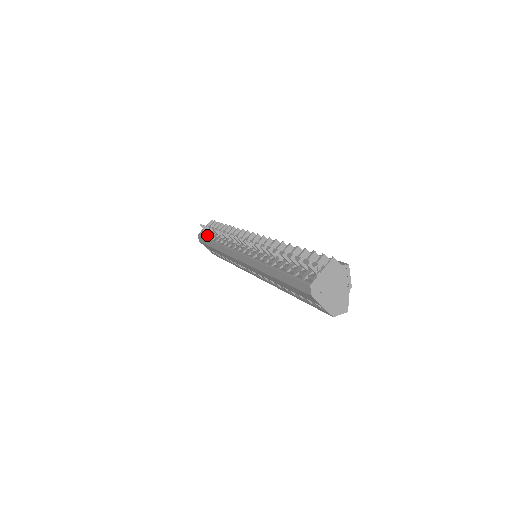
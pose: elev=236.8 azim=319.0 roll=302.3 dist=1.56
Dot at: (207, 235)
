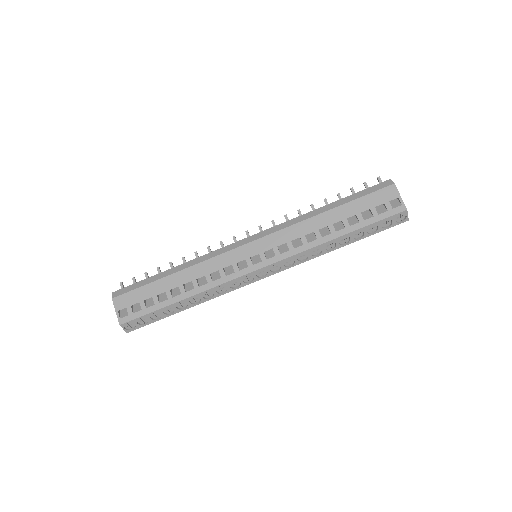
Dot at: occluded
